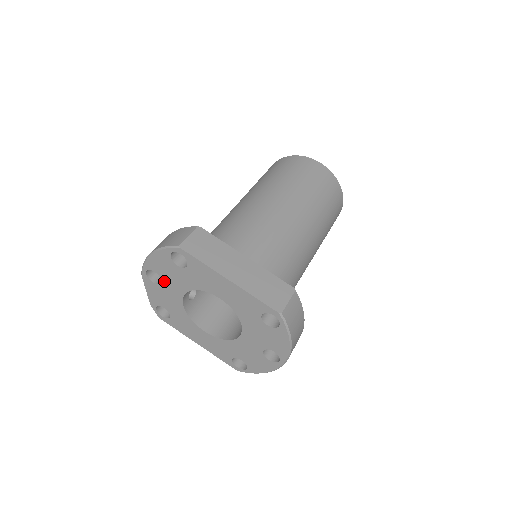
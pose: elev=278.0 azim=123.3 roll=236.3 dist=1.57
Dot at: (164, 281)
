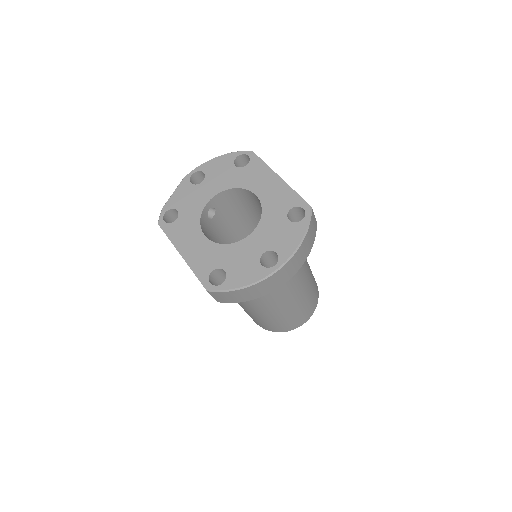
Dot at: (206, 181)
